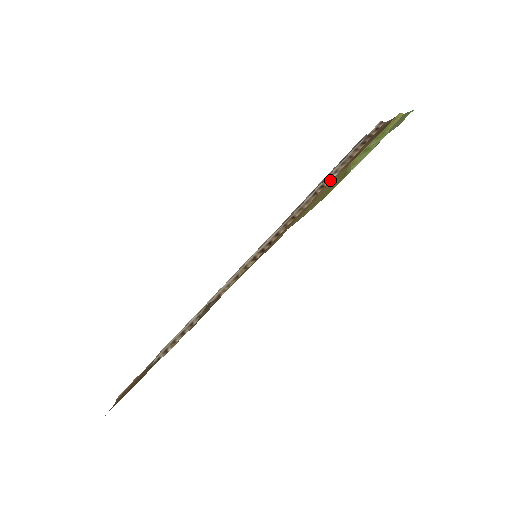
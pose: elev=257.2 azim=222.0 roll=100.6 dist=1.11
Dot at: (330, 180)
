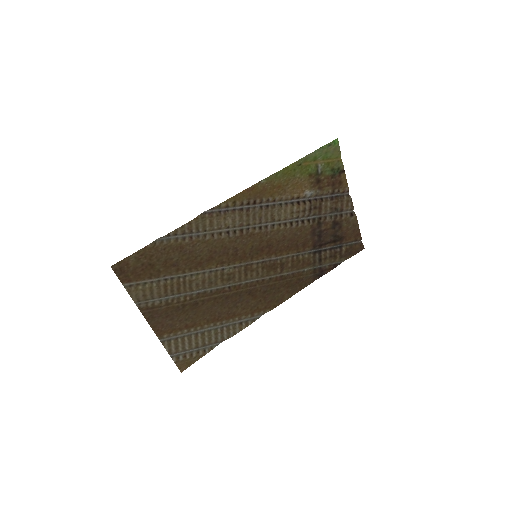
Dot at: (304, 196)
